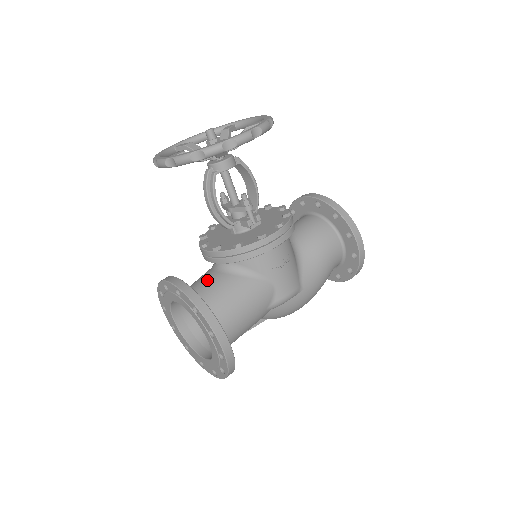
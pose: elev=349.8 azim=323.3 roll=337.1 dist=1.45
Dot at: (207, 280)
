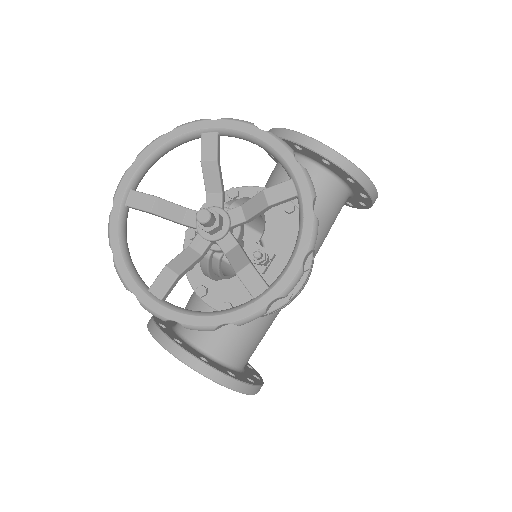
Dot at: occluded
